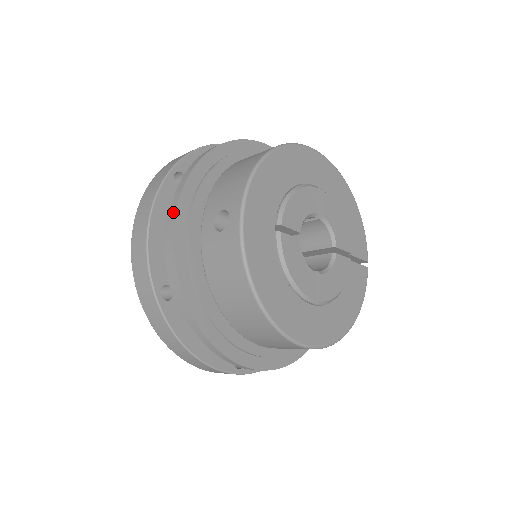
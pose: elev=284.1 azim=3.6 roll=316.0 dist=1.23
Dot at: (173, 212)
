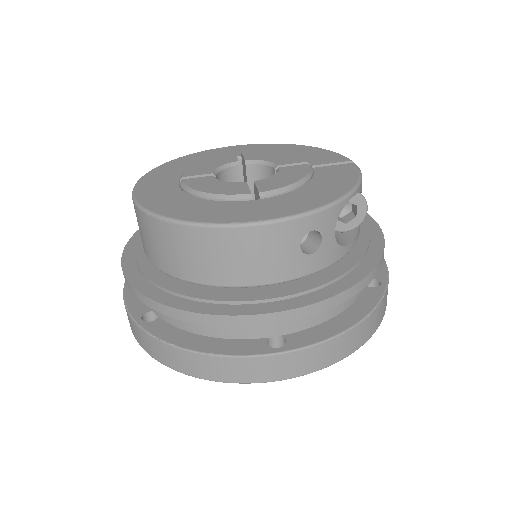
Dot at: occluded
